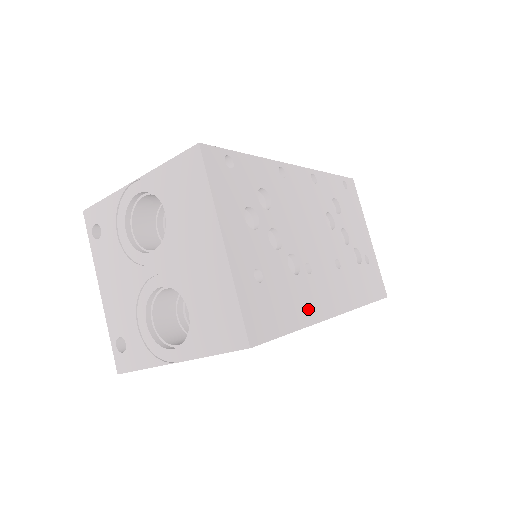
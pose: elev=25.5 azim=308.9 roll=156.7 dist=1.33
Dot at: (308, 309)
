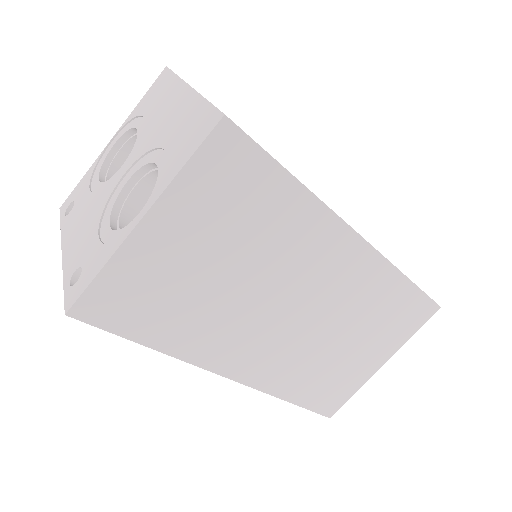
Dot at: occluded
